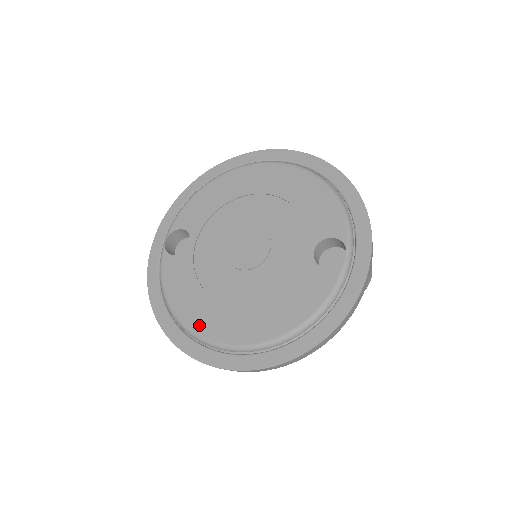
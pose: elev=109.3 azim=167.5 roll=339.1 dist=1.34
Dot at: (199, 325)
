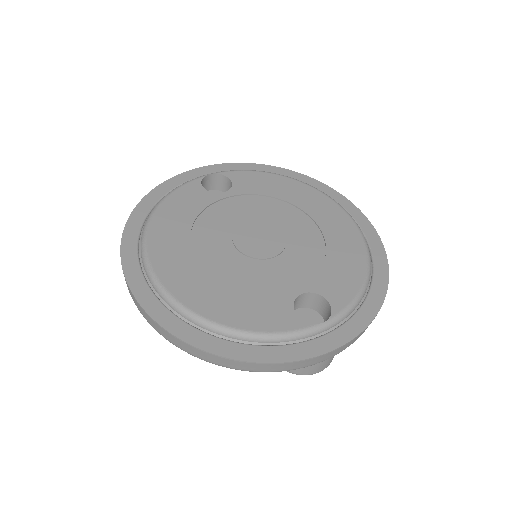
Dot at: (156, 242)
